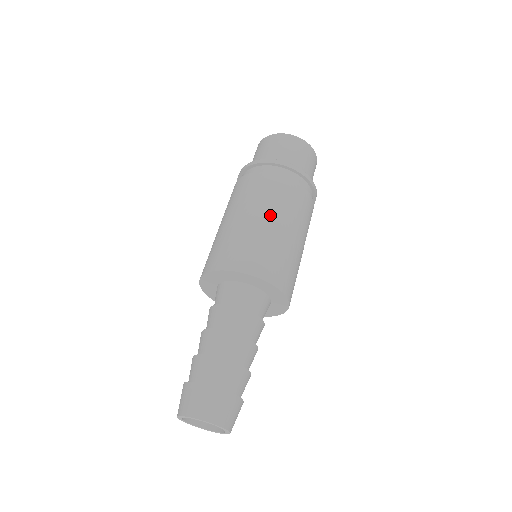
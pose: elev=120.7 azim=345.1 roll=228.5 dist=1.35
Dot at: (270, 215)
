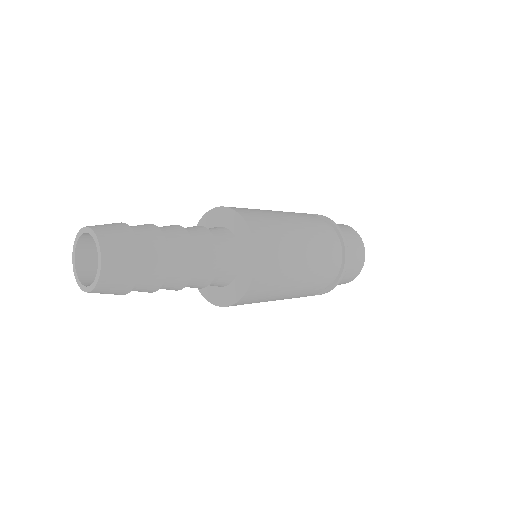
Dot at: (300, 230)
